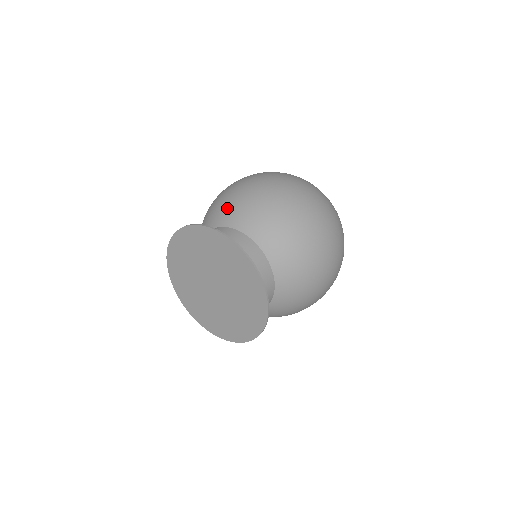
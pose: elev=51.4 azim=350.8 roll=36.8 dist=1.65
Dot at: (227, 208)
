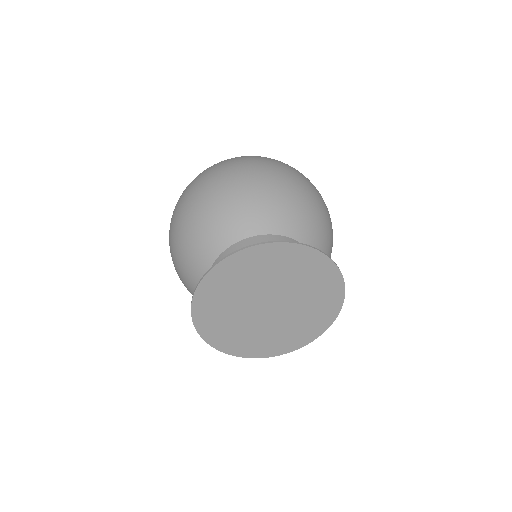
Dot at: (296, 216)
